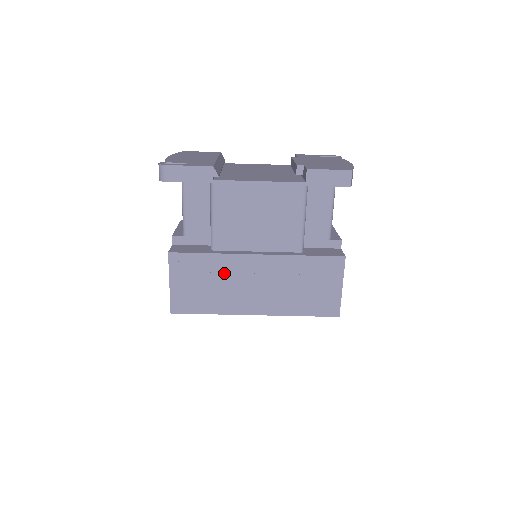
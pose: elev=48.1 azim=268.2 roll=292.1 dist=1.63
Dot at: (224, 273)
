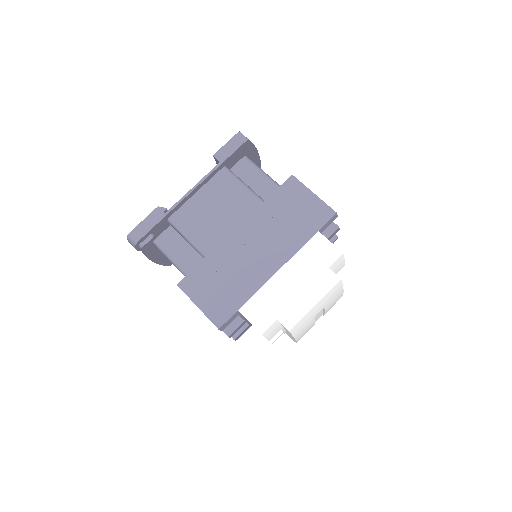
Dot at: (227, 262)
